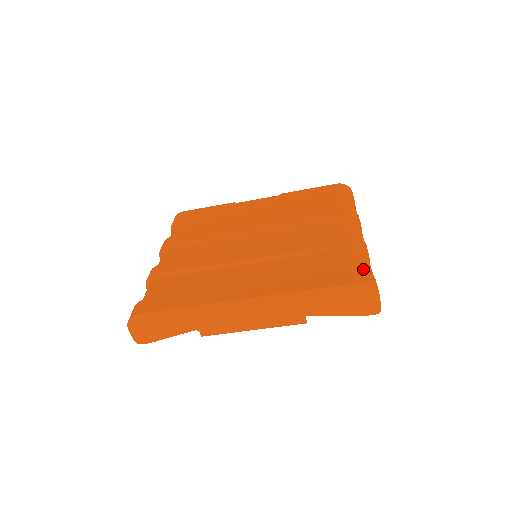
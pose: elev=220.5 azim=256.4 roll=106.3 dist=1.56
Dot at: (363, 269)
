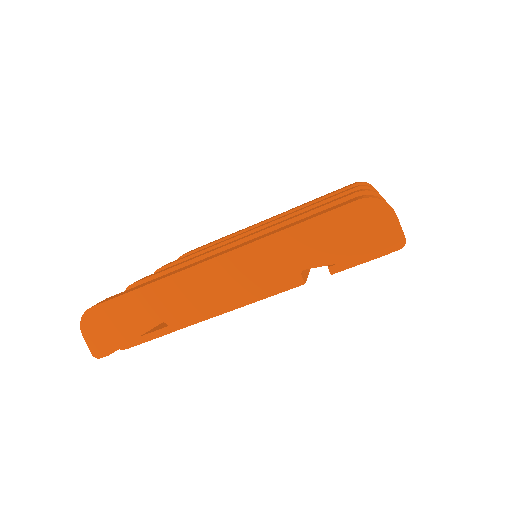
Dot at: occluded
